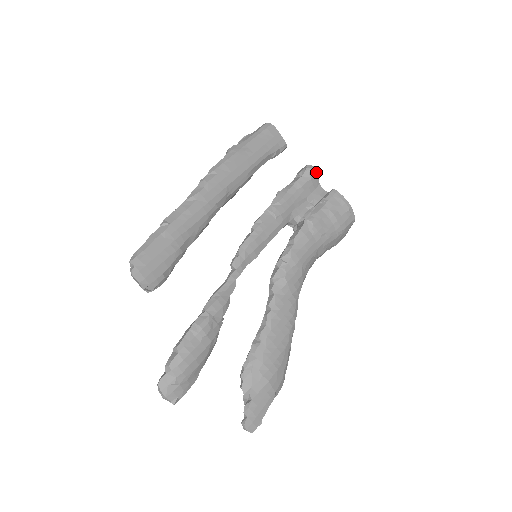
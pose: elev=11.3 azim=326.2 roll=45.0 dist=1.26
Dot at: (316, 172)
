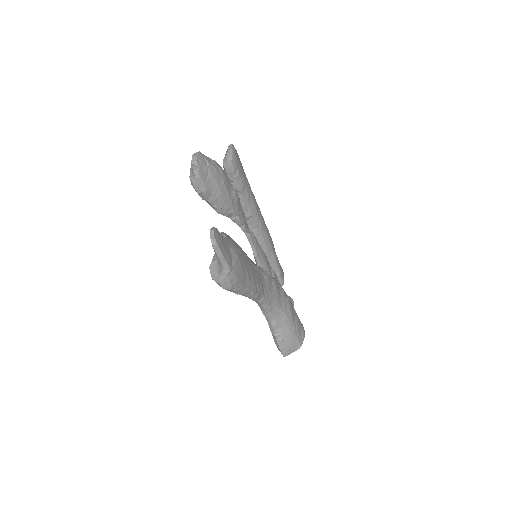
Dot at: (293, 306)
